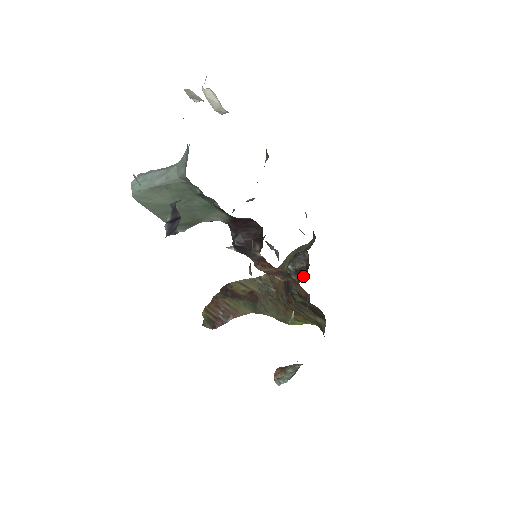
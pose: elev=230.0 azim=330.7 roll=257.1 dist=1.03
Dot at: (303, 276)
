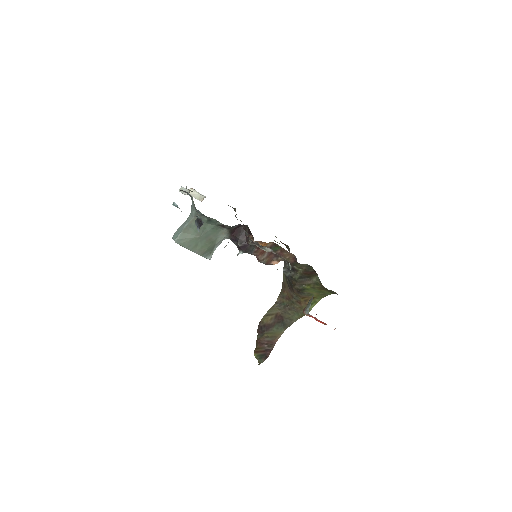
Dot at: occluded
